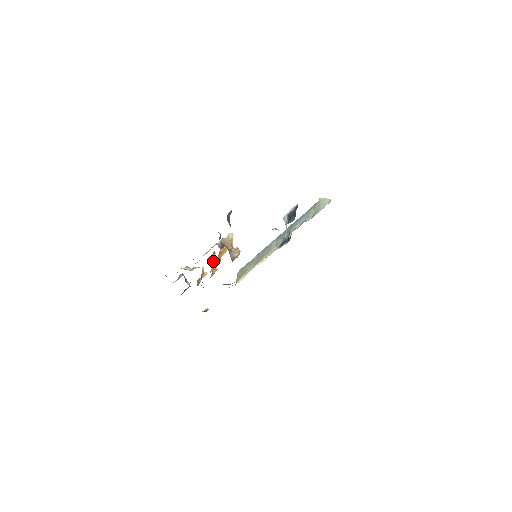
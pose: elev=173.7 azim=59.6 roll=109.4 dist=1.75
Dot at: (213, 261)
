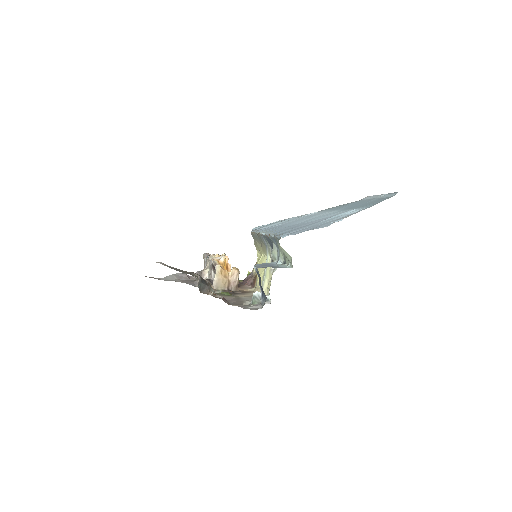
Dot at: occluded
